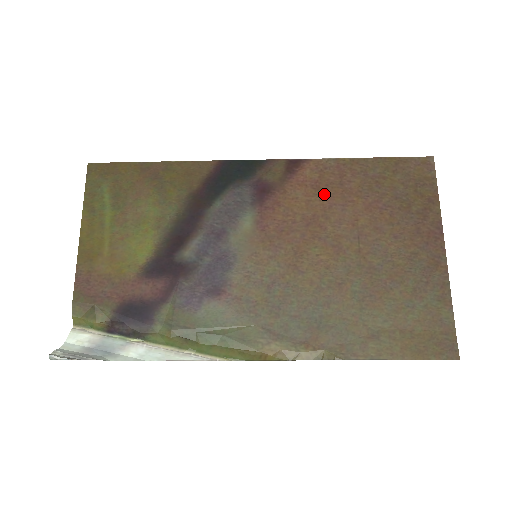
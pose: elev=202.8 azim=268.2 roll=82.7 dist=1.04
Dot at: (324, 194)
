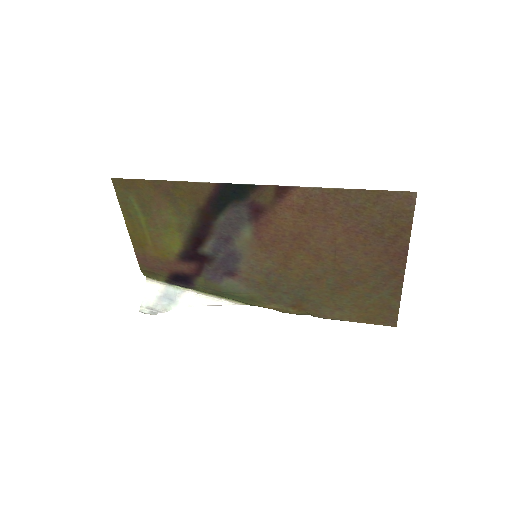
Dot at: (309, 217)
